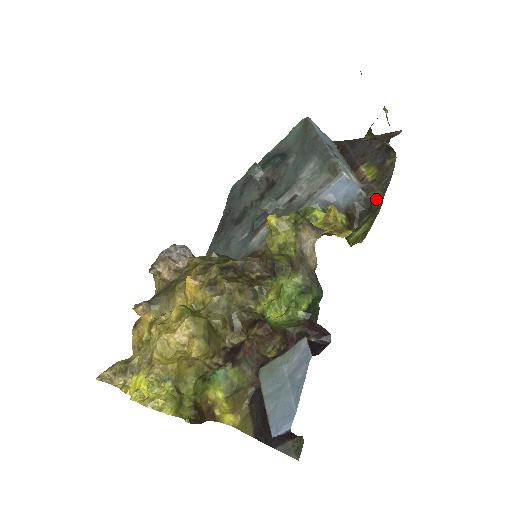
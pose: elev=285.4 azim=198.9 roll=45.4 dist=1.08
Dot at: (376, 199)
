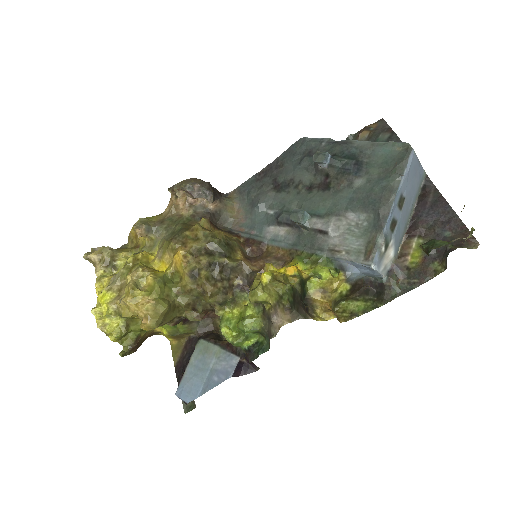
Dot at: (390, 292)
